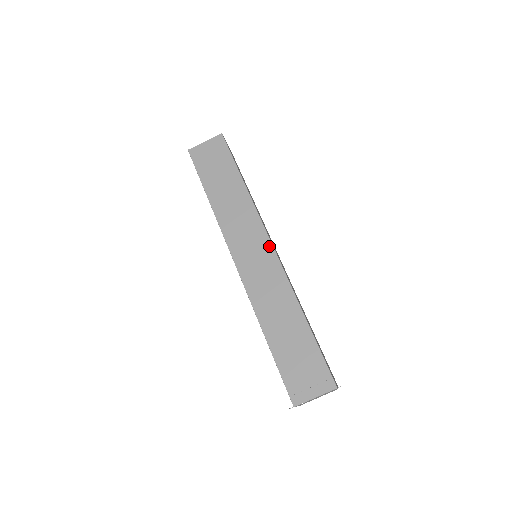
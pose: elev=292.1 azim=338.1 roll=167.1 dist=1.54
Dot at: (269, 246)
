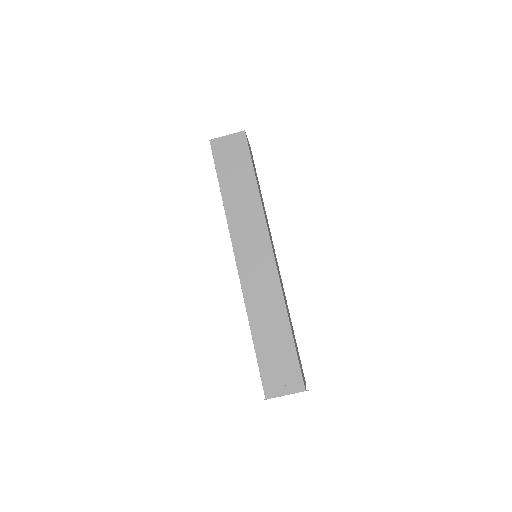
Dot at: (270, 253)
